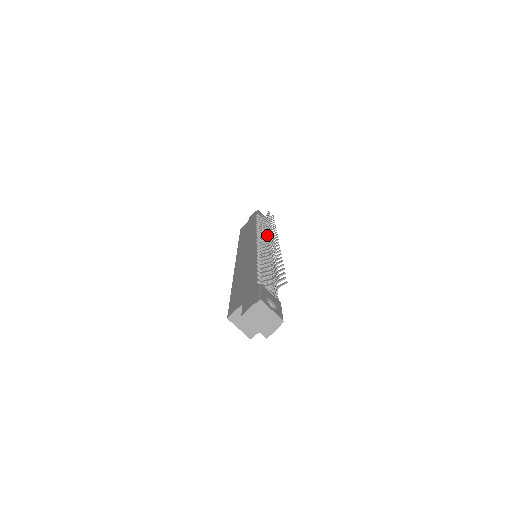
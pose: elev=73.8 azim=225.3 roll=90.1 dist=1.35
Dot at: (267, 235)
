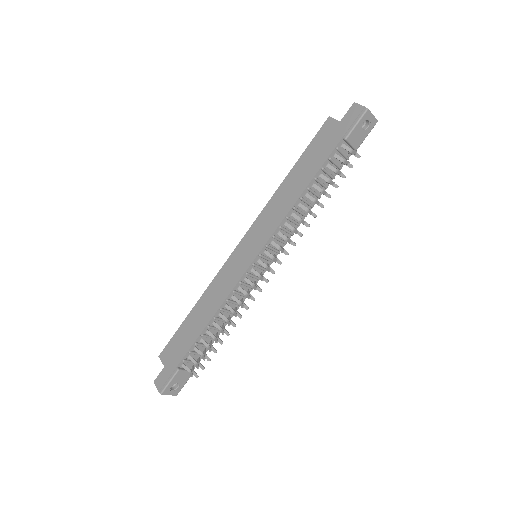
Dot at: (279, 247)
